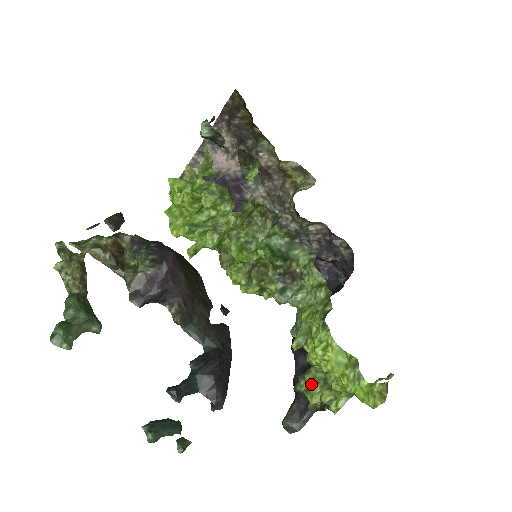
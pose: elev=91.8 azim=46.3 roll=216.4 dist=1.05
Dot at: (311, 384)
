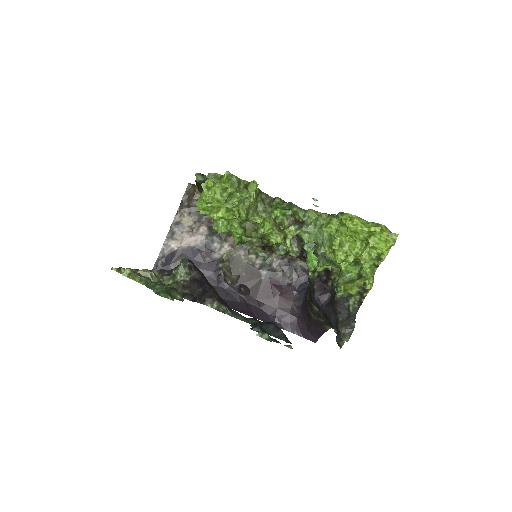
Dot at: (345, 285)
